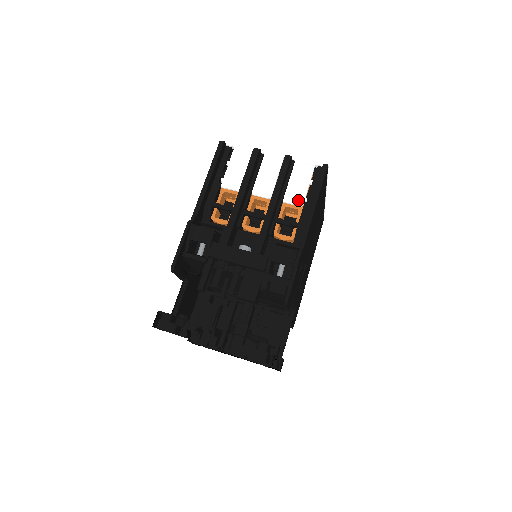
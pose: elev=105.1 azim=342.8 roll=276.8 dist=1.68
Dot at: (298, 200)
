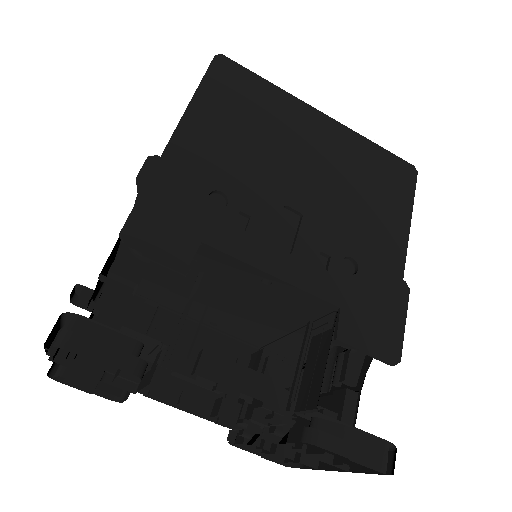
Dot at: occluded
